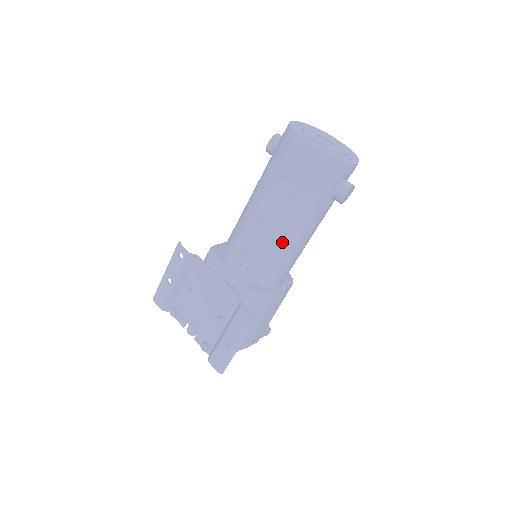
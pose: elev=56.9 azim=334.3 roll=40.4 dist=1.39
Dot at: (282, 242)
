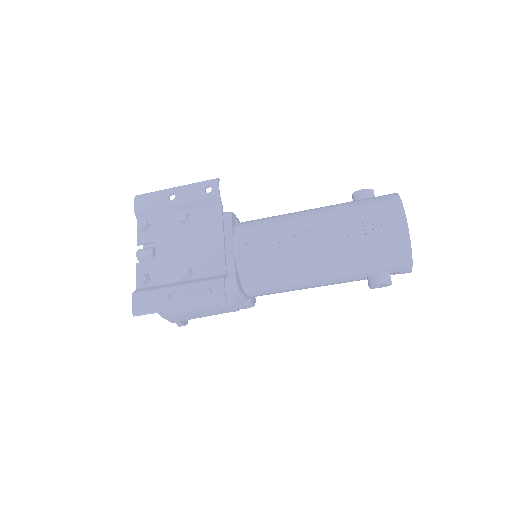
Dot at: (301, 266)
